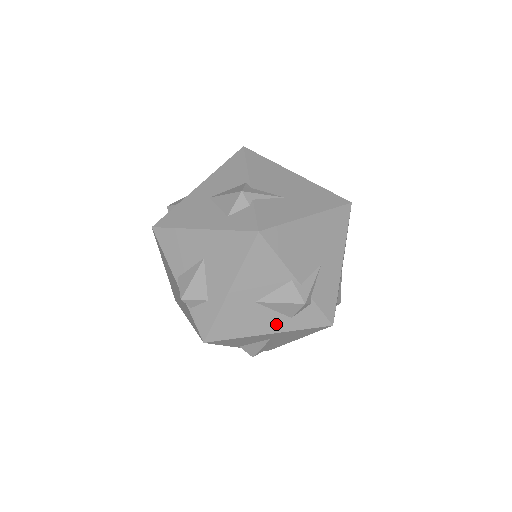
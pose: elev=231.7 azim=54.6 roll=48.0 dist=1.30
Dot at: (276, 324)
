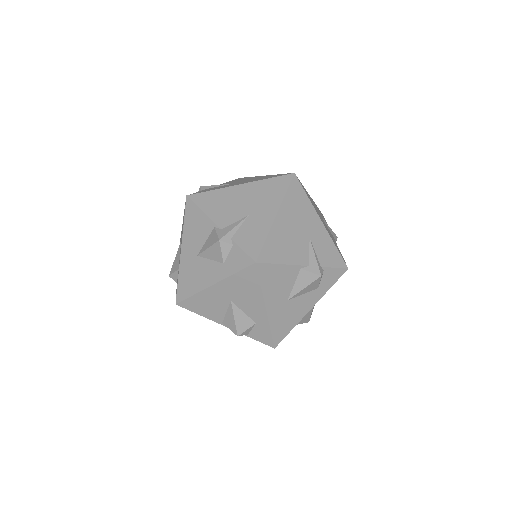
Dot at: (215, 273)
